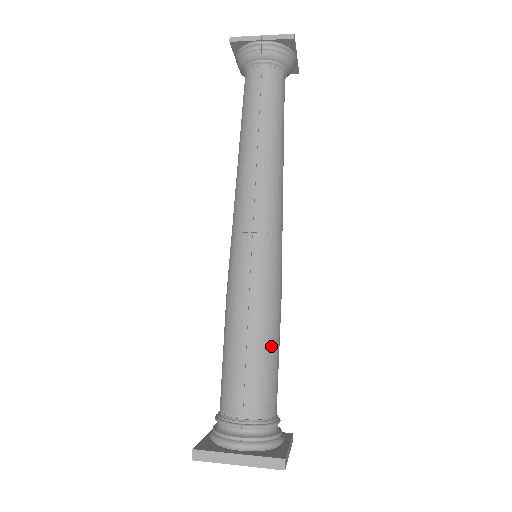
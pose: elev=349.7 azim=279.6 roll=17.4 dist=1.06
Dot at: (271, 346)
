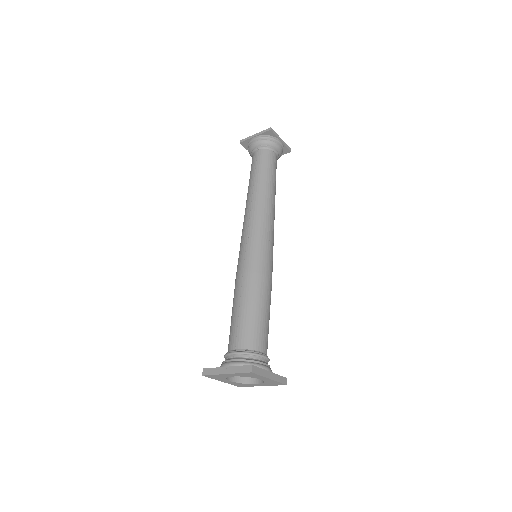
Dot at: (257, 304)
